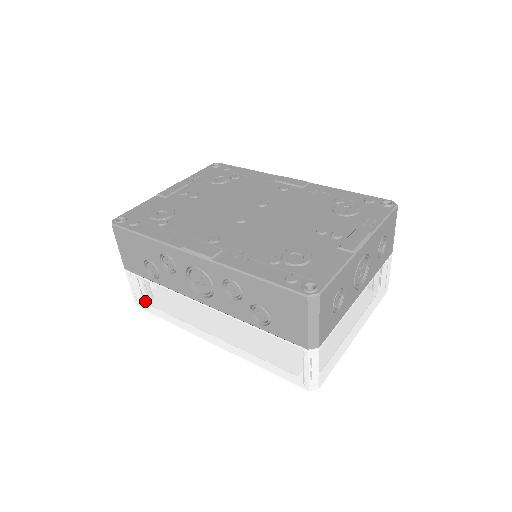
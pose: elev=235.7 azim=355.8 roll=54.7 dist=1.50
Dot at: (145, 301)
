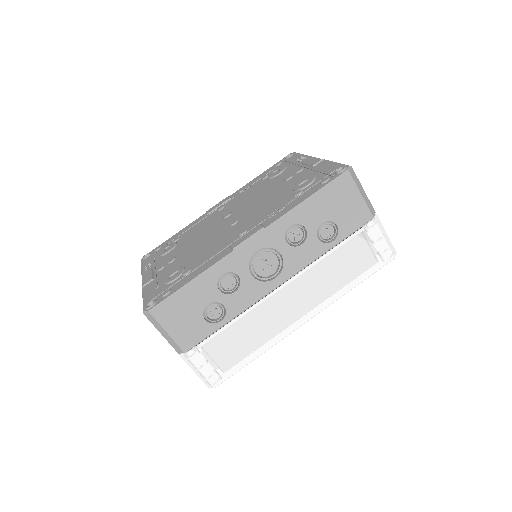
Dot at: (223, 366)
